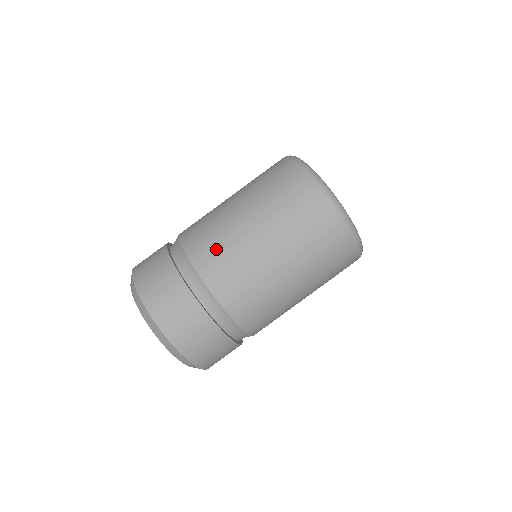
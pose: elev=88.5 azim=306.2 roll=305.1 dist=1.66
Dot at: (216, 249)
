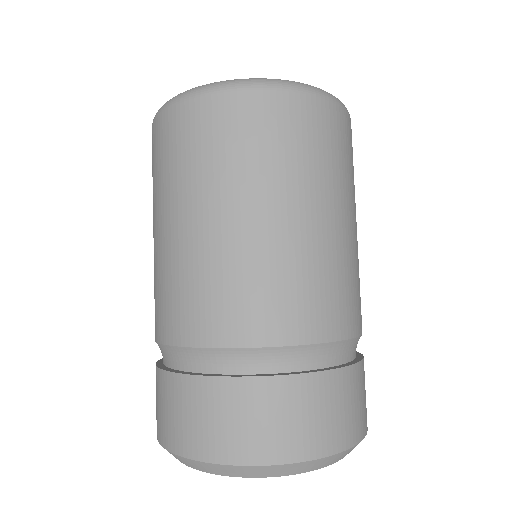
Dot at: (275, 294)
